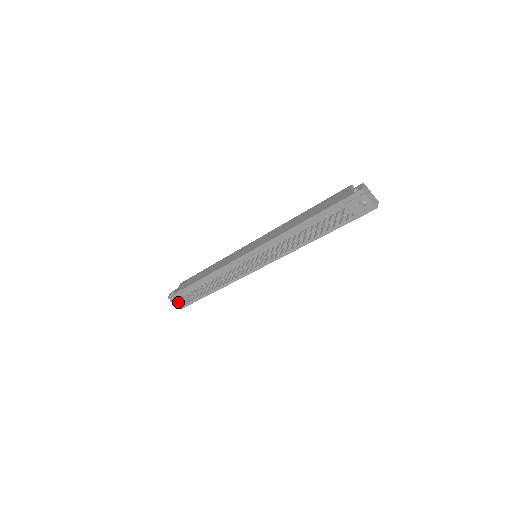
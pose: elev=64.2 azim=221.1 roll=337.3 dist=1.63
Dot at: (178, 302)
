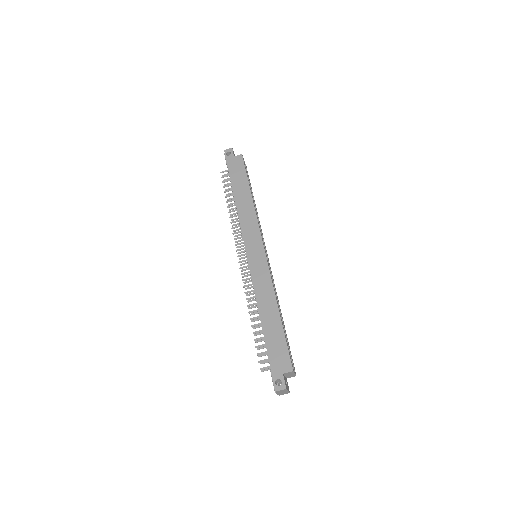
Dot at: occluded
